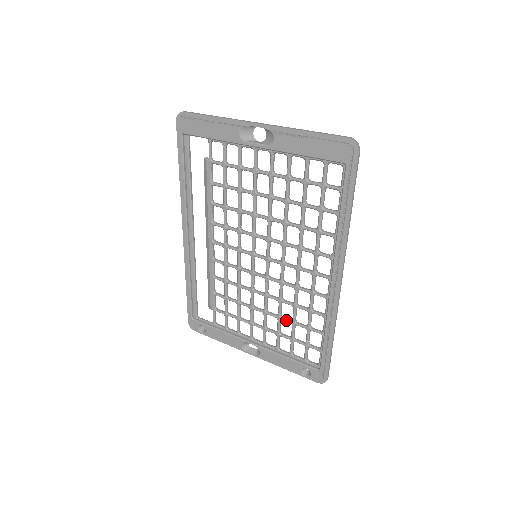
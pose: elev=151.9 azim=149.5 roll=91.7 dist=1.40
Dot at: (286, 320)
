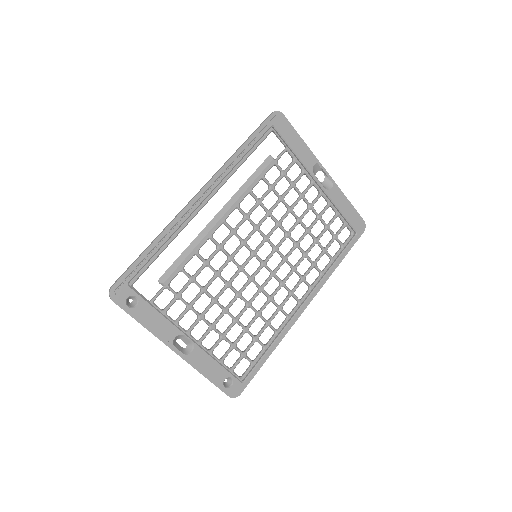
Dot at: (242, 324)
